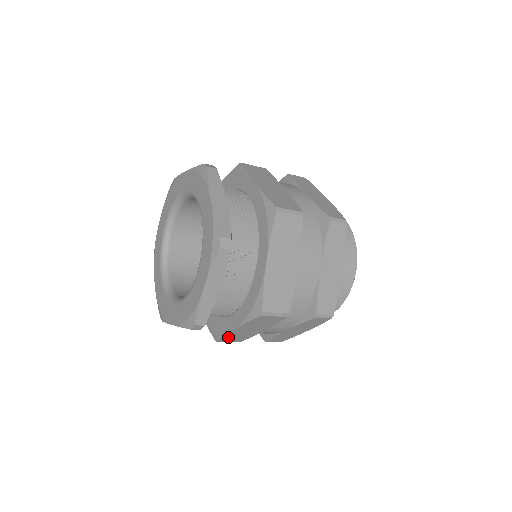
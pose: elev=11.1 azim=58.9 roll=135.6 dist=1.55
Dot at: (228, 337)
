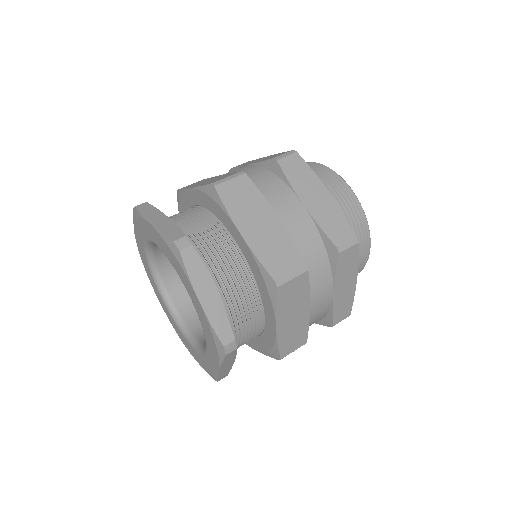
Dot at: occluded
